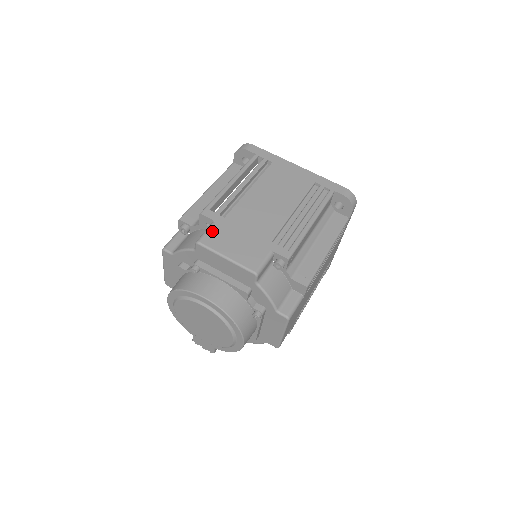
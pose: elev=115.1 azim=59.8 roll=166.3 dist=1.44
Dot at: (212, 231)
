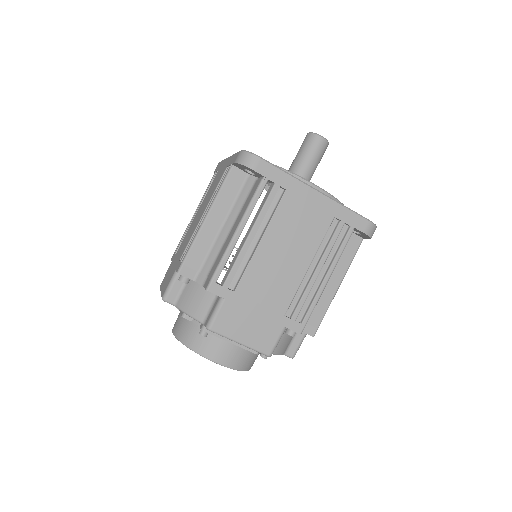
Dot at: (222, 313)
